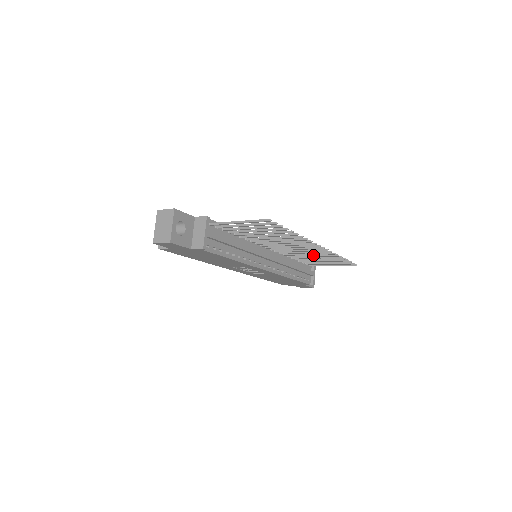
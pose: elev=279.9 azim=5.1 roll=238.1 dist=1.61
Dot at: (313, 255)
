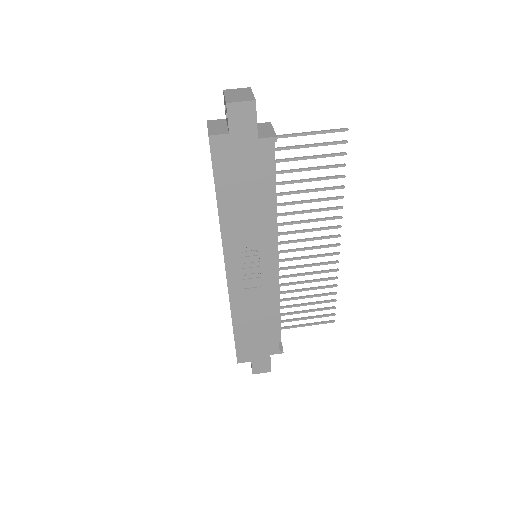
Dot at: (307, 280)
